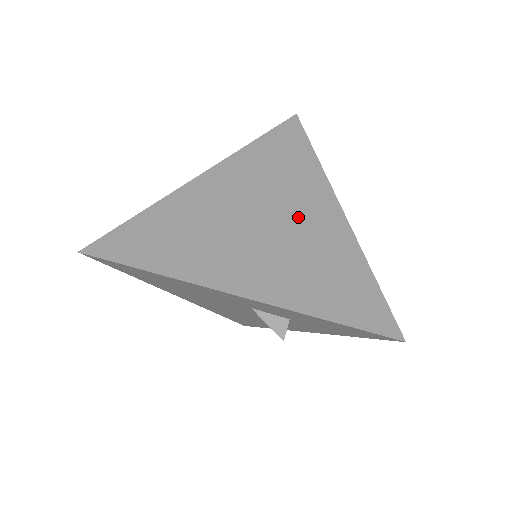
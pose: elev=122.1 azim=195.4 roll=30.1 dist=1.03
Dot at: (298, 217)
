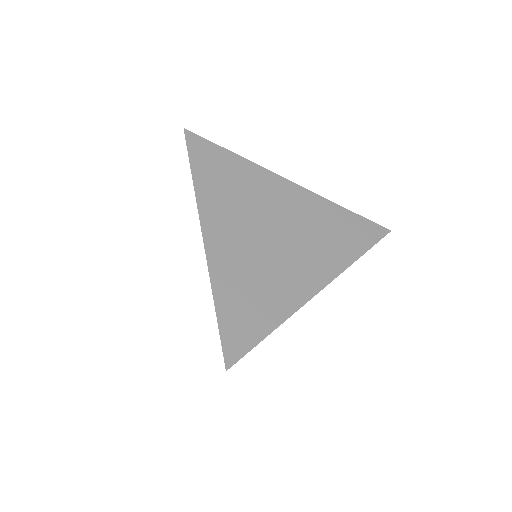
Dot at: (283, 210)
